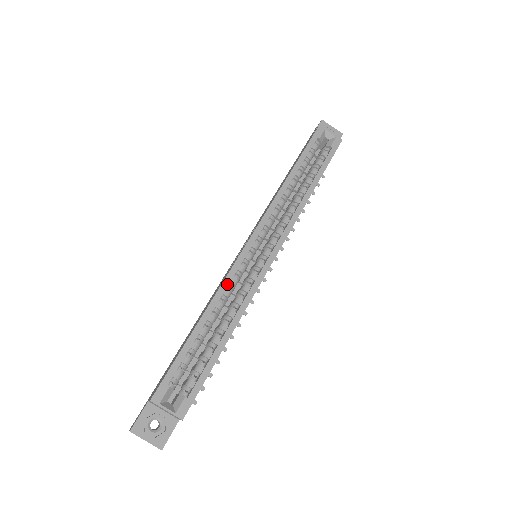
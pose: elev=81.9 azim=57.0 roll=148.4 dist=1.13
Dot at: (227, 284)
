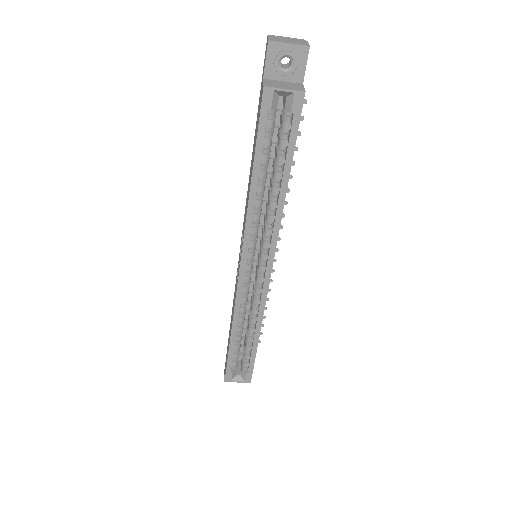
Dot at: (239, 307)
